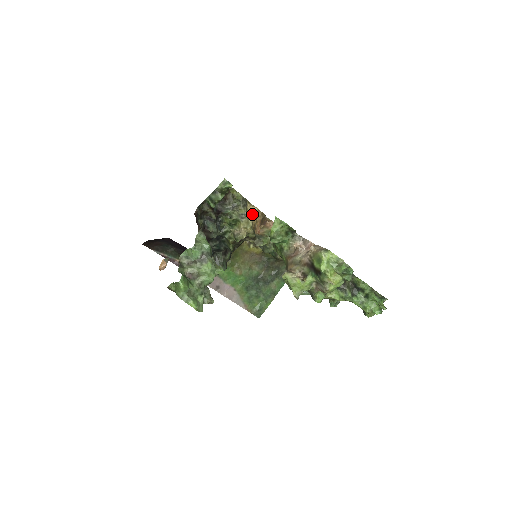
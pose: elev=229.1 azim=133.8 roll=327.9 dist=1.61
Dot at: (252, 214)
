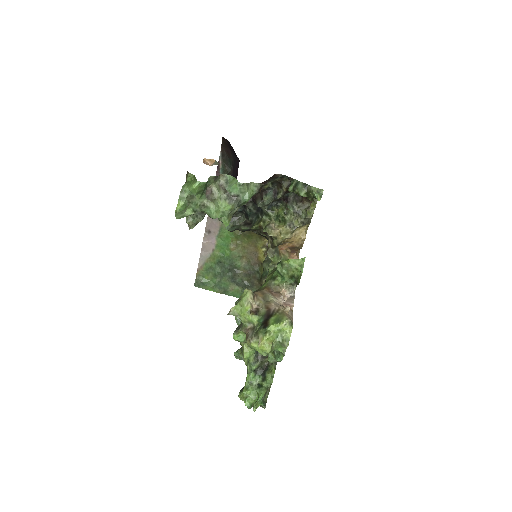
Dot at: (297, 234)
